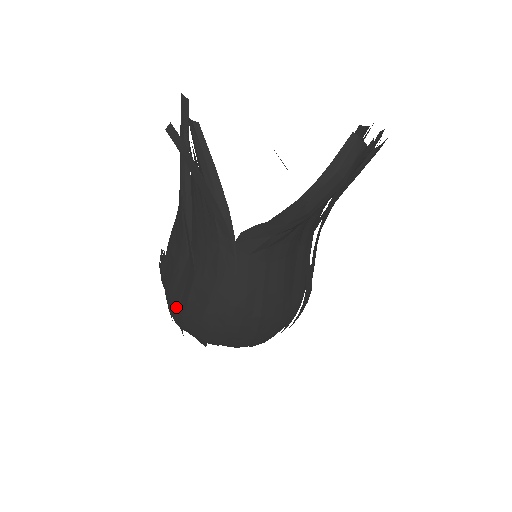
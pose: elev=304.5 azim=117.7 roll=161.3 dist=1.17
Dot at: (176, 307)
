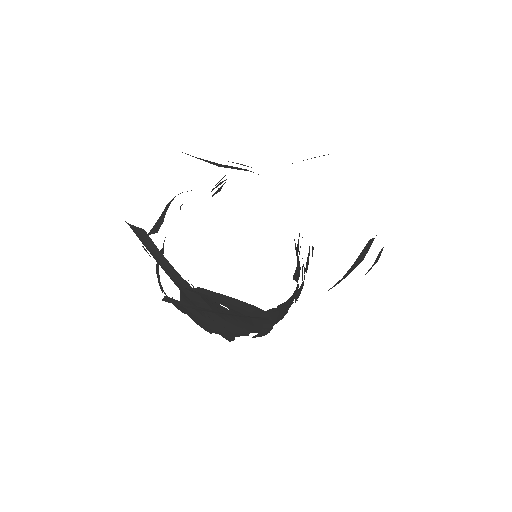
Dot at: occluded
